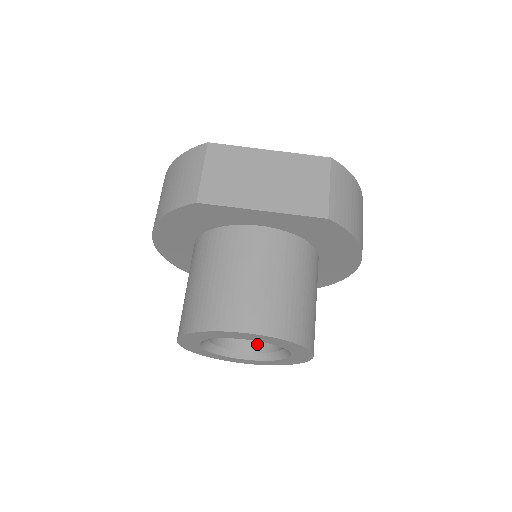
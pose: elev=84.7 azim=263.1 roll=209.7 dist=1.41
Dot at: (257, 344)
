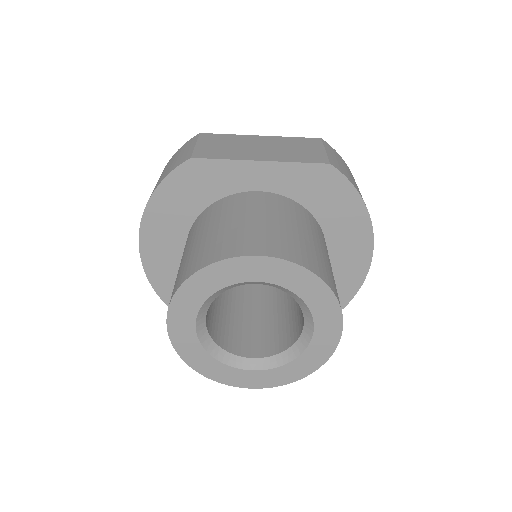
Dot at: (268, 348)
